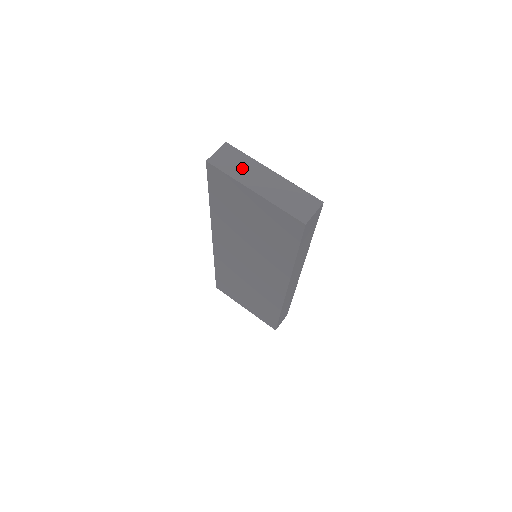
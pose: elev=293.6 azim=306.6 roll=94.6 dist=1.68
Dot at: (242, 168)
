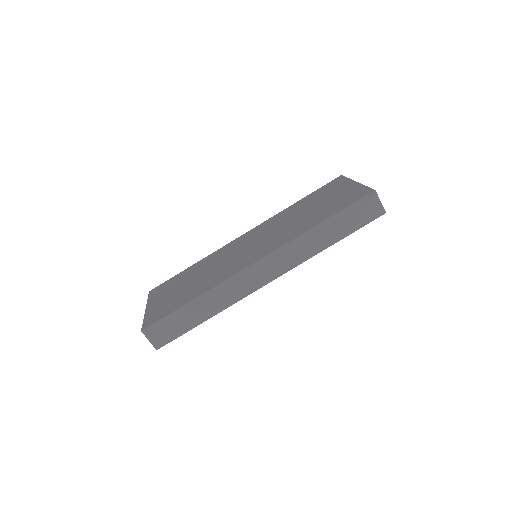
Dot at: occluded
